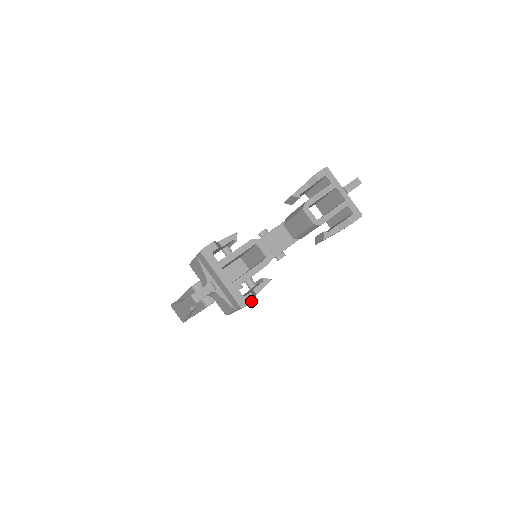
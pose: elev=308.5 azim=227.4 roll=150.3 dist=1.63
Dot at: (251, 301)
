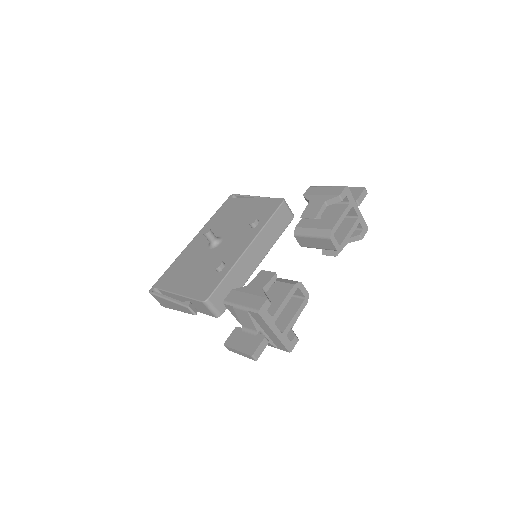
Dot at: (296, 343)
